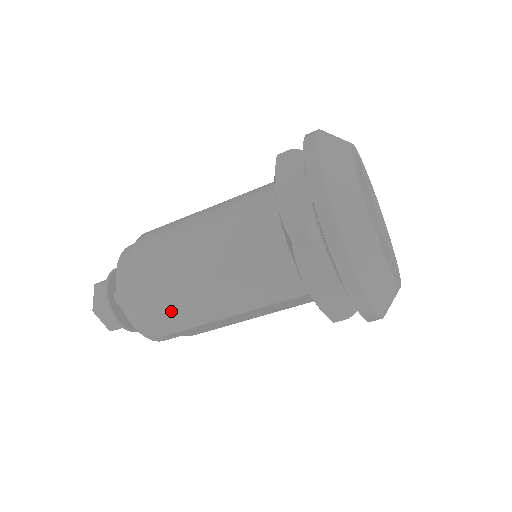
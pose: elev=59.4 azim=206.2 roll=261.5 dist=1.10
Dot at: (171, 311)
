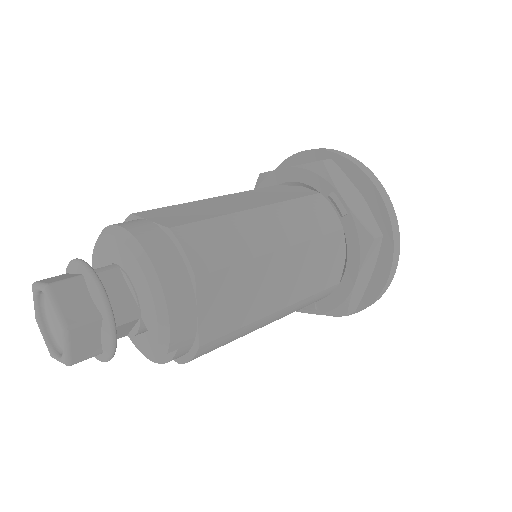
Dot at: (214, 232)
